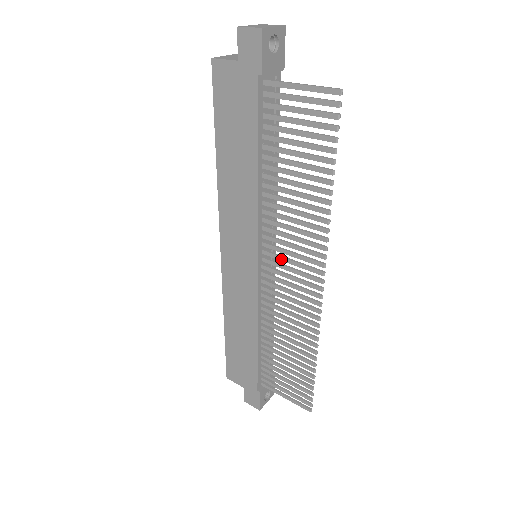
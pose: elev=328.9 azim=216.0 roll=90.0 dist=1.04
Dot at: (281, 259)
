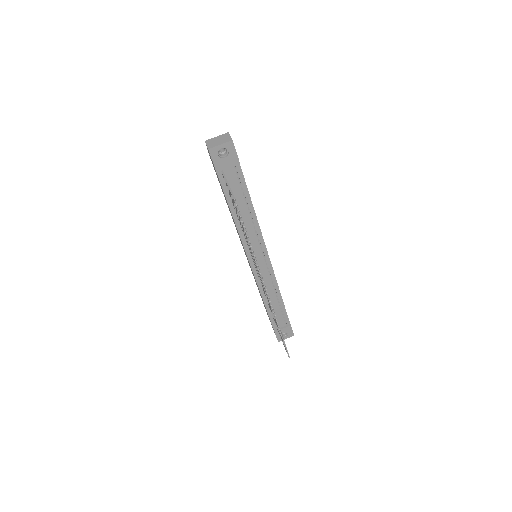
Dot at: occluded
